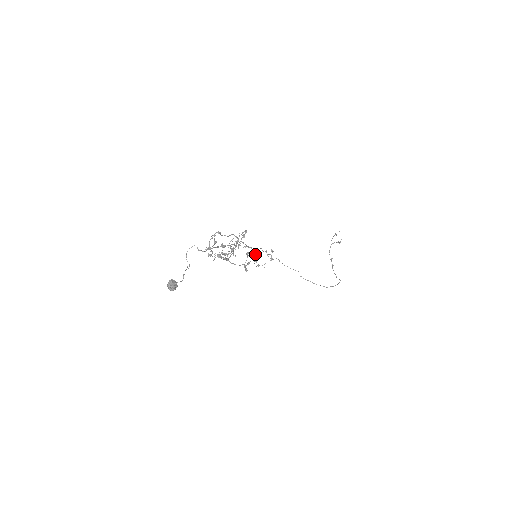
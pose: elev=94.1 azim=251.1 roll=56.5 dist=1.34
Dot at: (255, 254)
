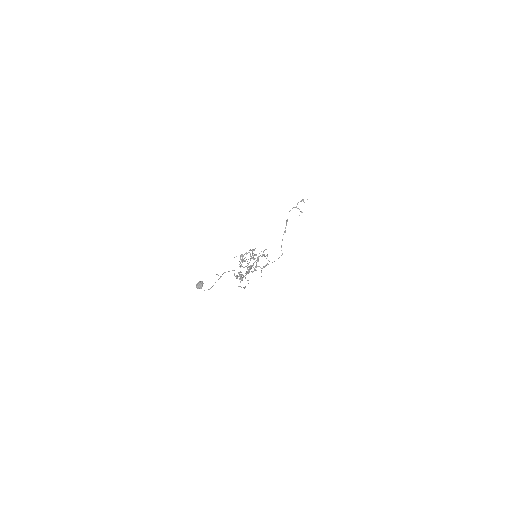
Dot at: occluded
